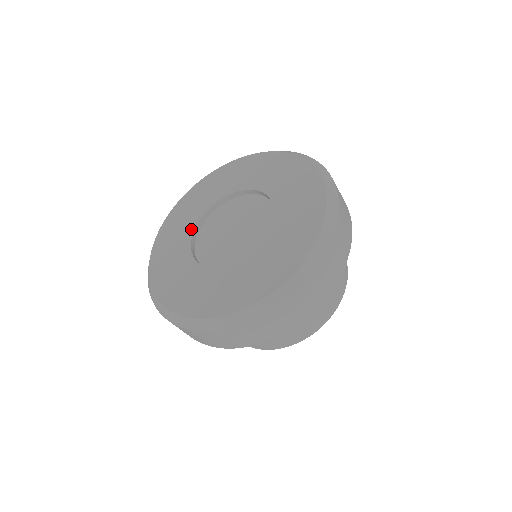
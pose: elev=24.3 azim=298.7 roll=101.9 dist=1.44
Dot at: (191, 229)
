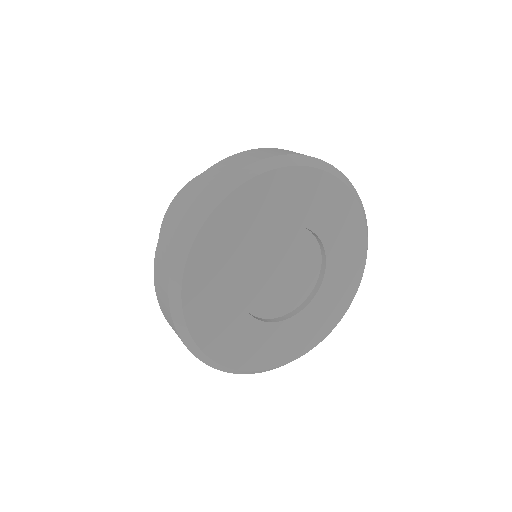
Dot at: (236, 278)
